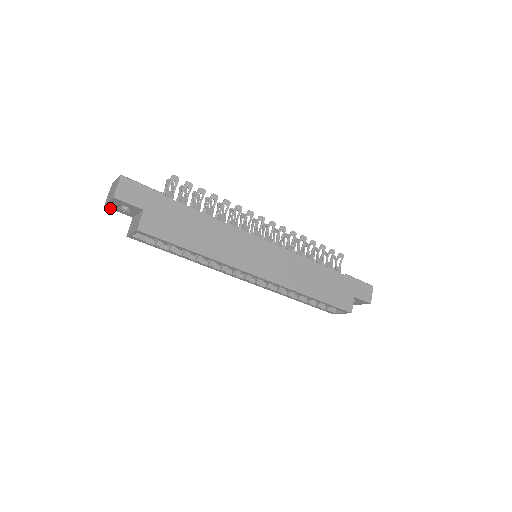
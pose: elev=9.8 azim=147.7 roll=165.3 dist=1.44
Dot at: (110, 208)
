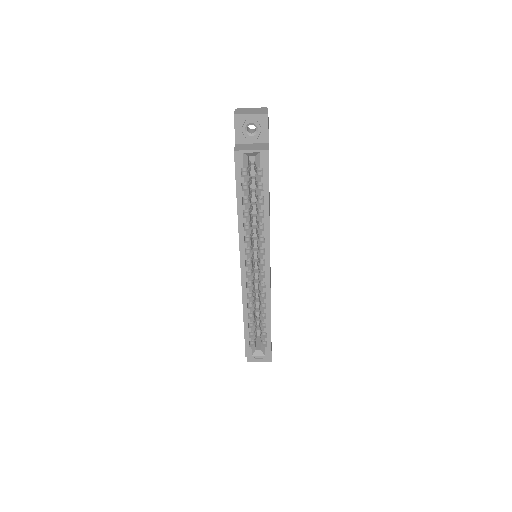
Dot at: (235, 120)
